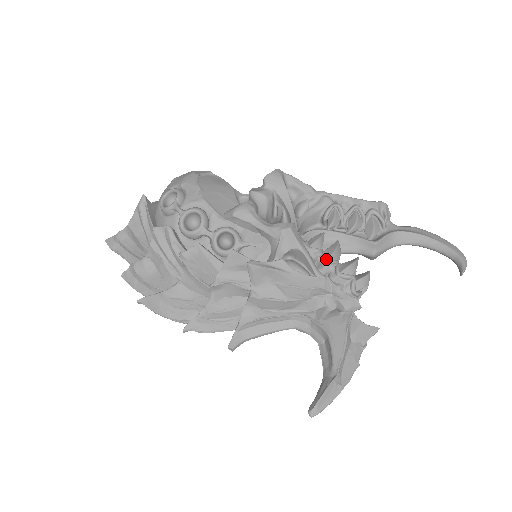
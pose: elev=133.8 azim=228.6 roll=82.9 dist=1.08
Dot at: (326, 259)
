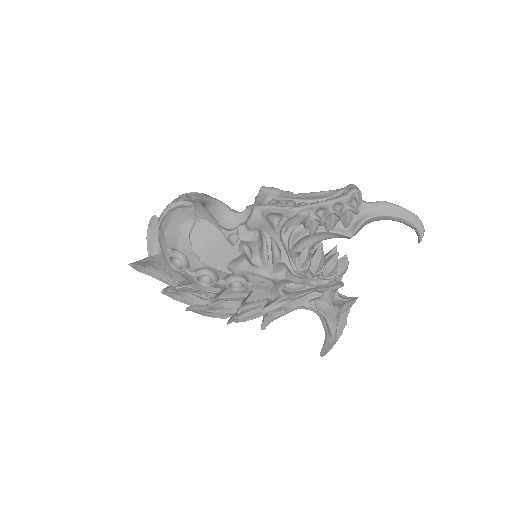
Dot at: (315, 273)
